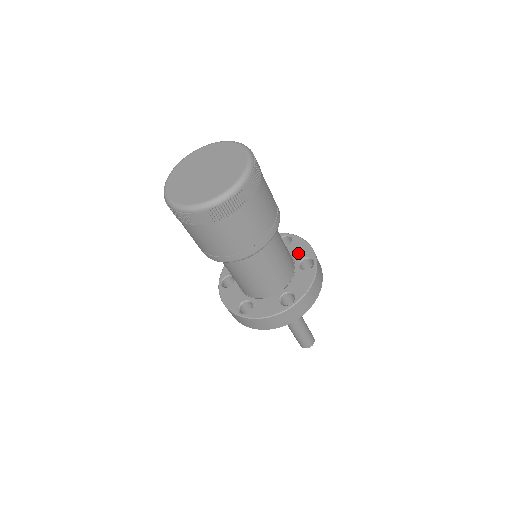
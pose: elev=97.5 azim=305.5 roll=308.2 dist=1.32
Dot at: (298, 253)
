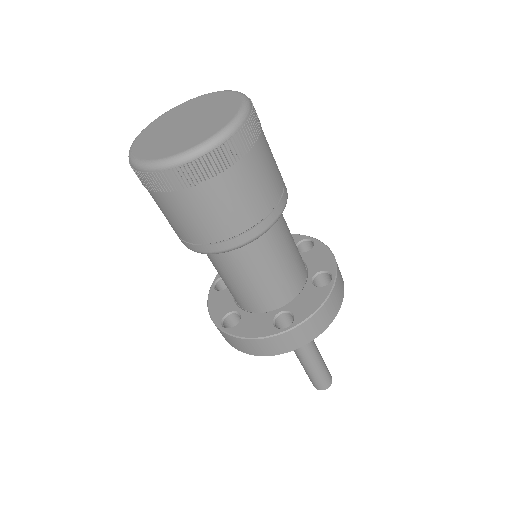
Dot at: (316, 263)
